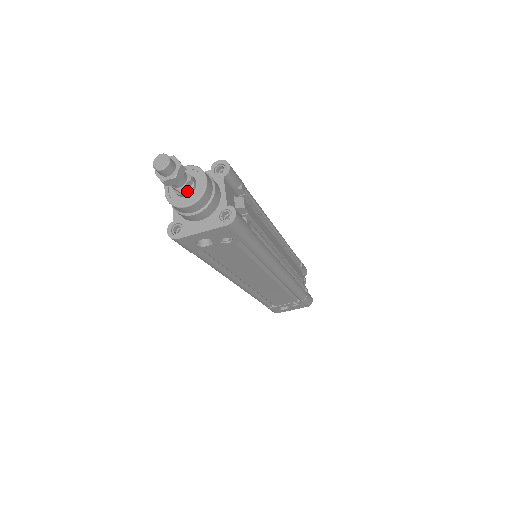
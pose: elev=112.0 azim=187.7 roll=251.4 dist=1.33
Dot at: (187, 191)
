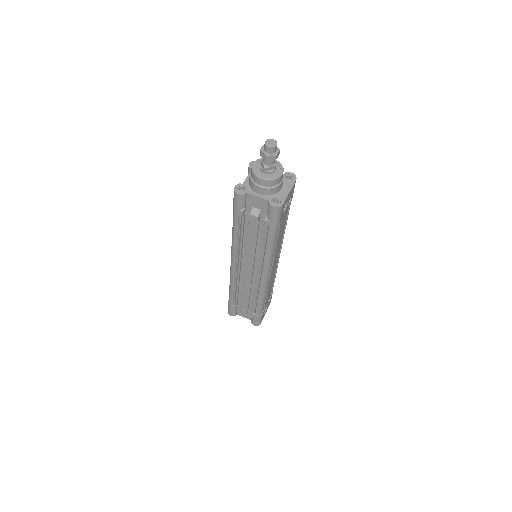
Dot at: (275, 166)
